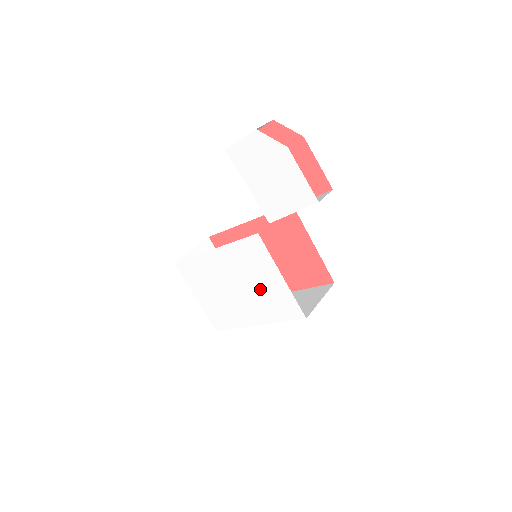
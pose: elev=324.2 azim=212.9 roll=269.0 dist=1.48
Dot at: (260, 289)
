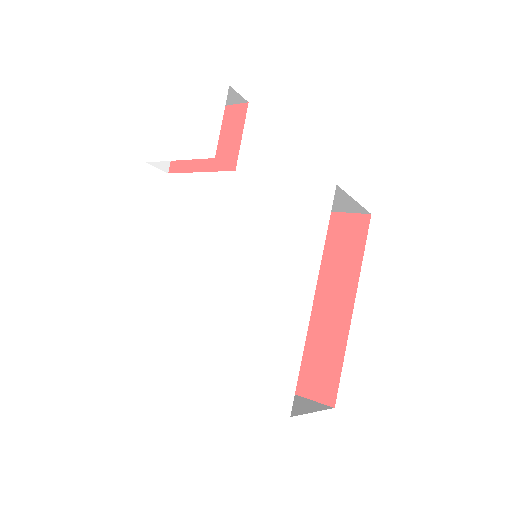
Dot at: (268, 236)
